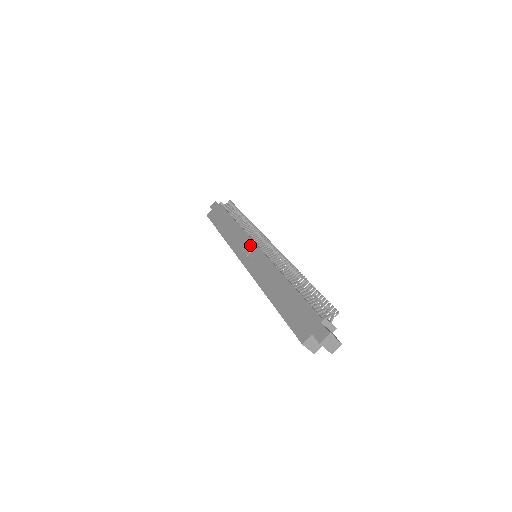
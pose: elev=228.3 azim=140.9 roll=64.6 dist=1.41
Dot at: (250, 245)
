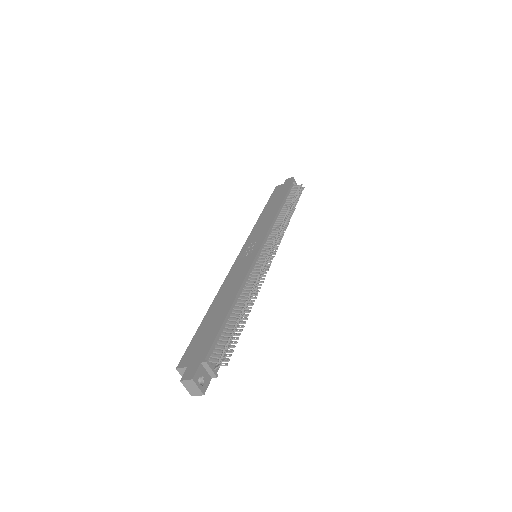
Dot at: (258, 242)
